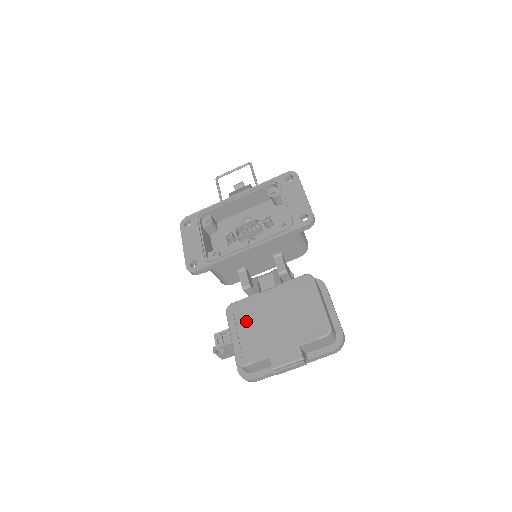
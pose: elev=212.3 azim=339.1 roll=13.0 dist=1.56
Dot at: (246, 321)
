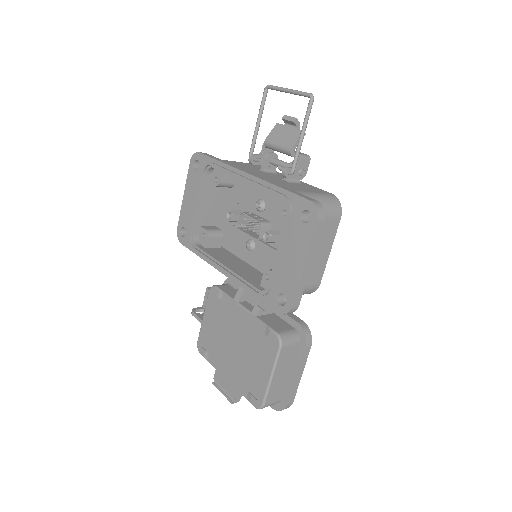
Dot at: (217, 318)
